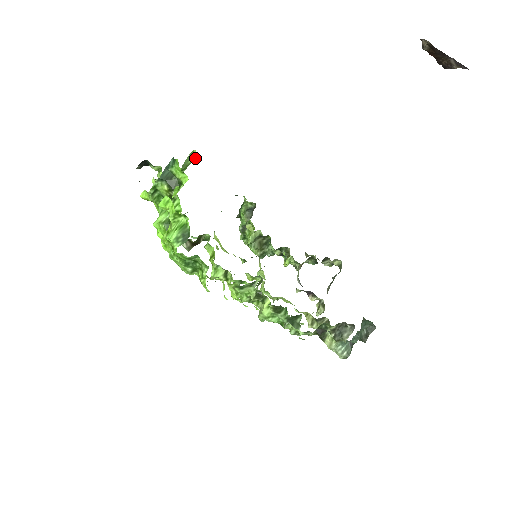
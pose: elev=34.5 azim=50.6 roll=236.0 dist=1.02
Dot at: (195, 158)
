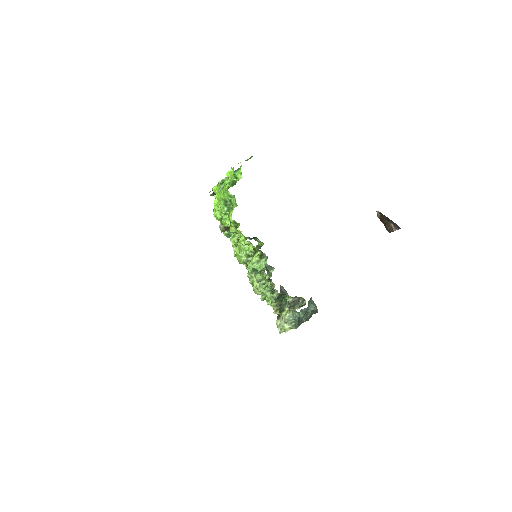
Dot at: (252, 156)
